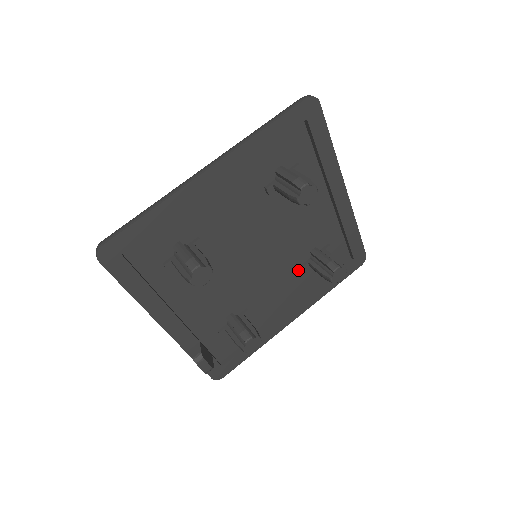
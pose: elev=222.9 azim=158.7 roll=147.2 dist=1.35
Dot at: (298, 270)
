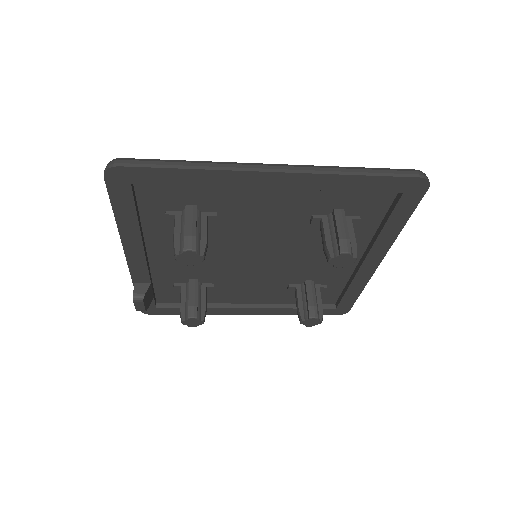
Dot at: (283, 286)
